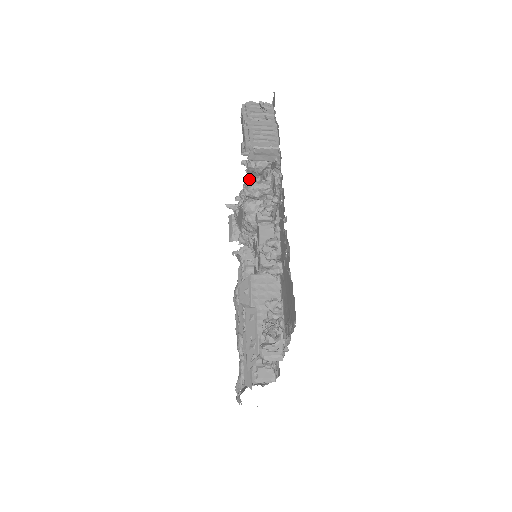
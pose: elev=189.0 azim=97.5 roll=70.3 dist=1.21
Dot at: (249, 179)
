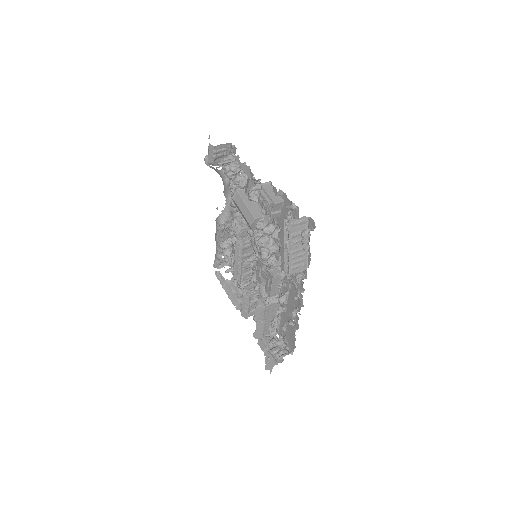
Dot at: (266, 230)
